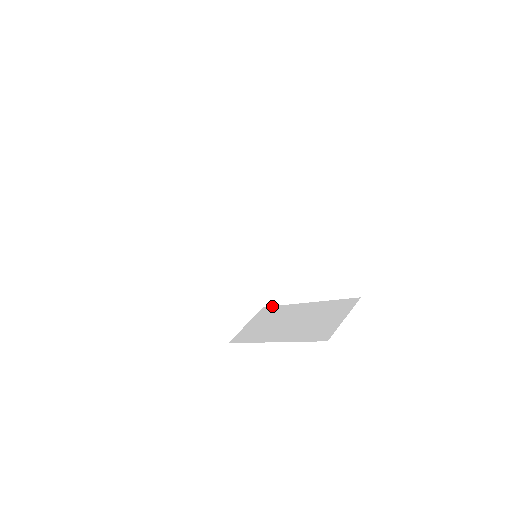
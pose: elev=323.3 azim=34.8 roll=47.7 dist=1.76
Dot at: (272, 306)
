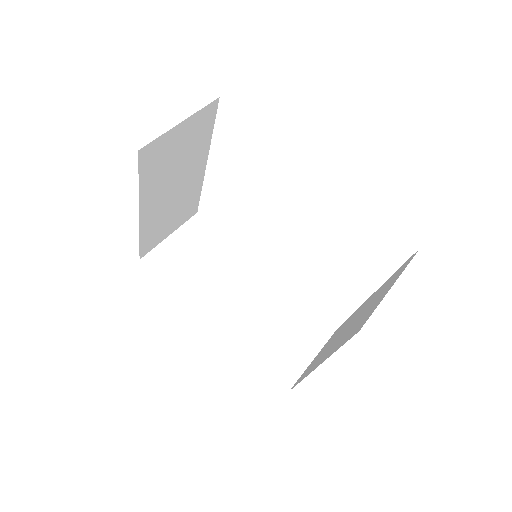
Dot at: occluded
